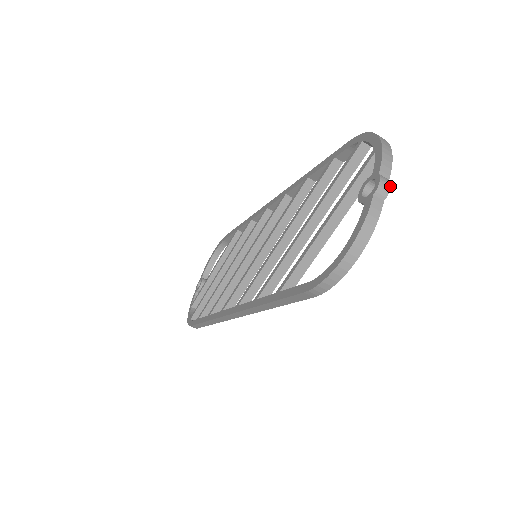
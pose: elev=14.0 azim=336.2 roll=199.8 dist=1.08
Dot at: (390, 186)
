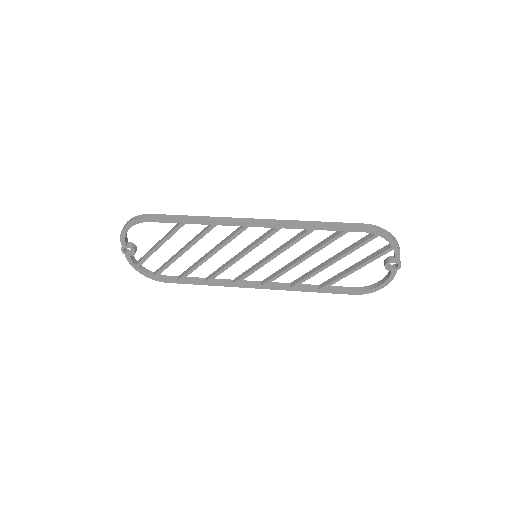
Dot at: (400, 261)
